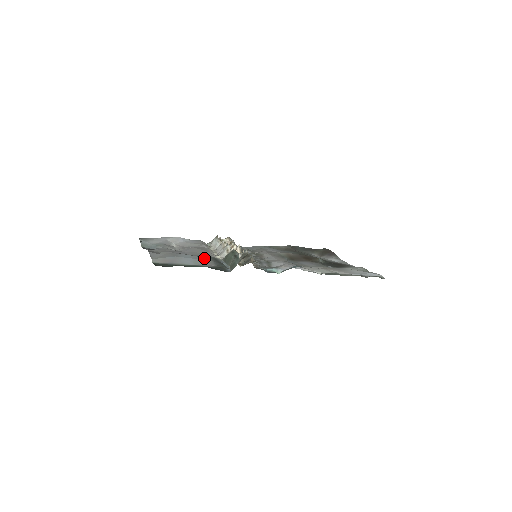
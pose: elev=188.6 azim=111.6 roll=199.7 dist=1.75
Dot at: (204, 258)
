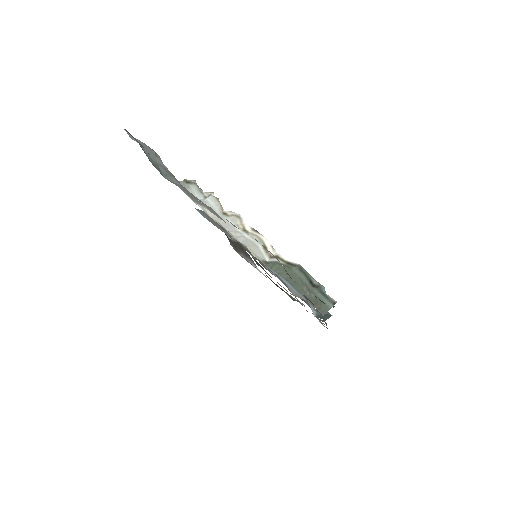
Dot at: occluded
